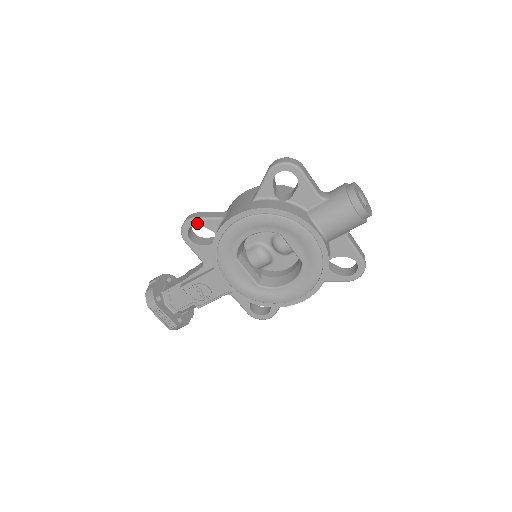
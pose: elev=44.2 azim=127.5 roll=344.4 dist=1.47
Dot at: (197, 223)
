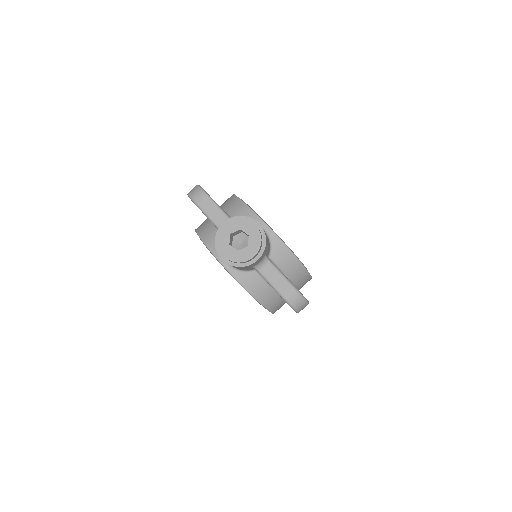
Dot at: occluded
